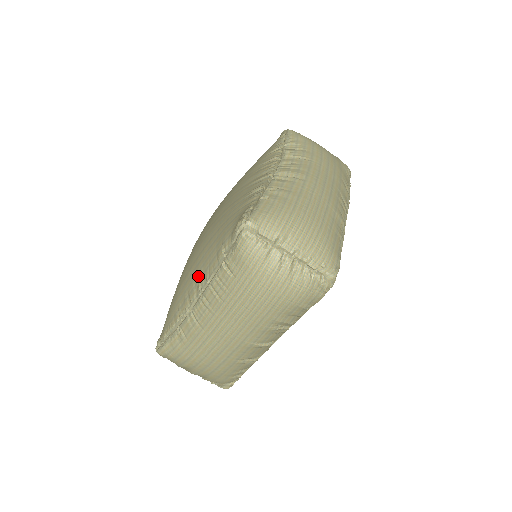
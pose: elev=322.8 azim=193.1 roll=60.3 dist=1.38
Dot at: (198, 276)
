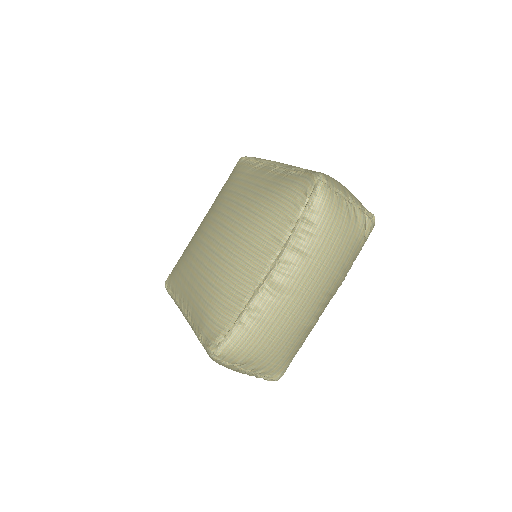
Dot at: (189, 309)
